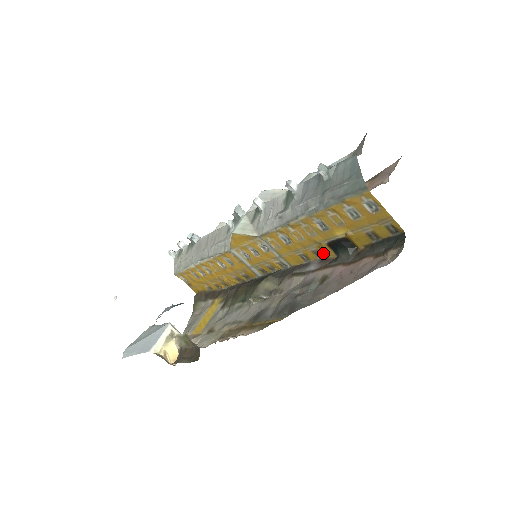
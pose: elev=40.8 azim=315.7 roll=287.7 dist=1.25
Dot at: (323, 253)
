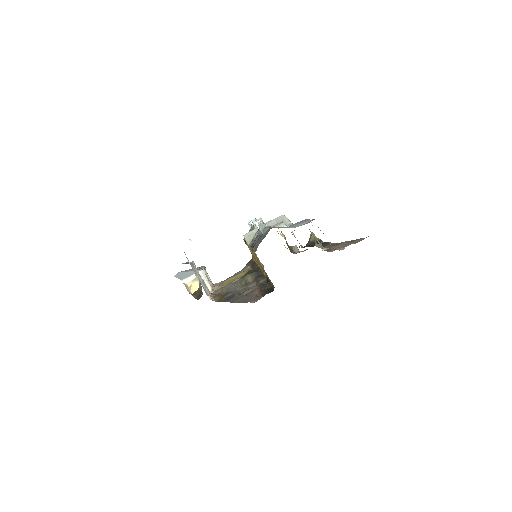
Dot at: occluded
